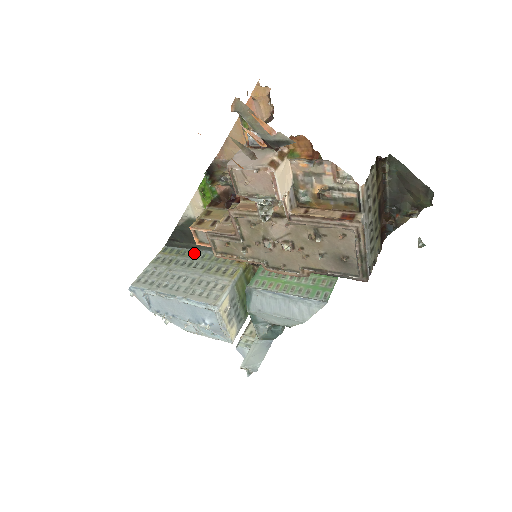
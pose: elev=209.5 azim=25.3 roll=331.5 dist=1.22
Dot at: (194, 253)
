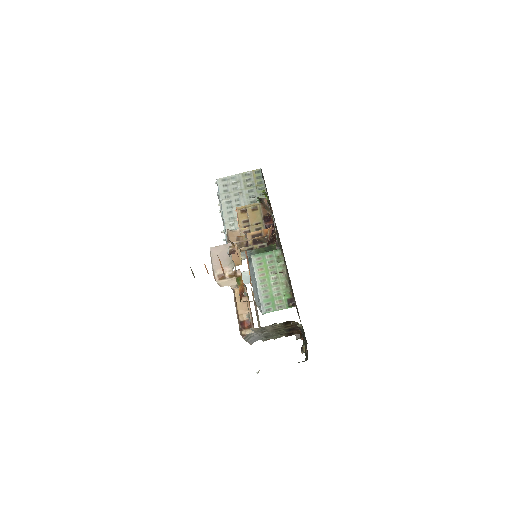
Dot at: (264, 196)
